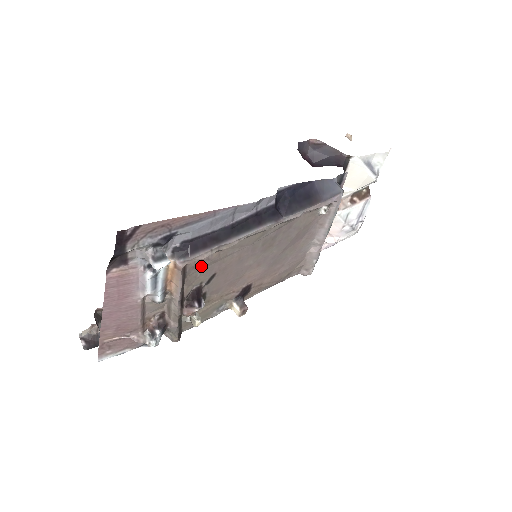
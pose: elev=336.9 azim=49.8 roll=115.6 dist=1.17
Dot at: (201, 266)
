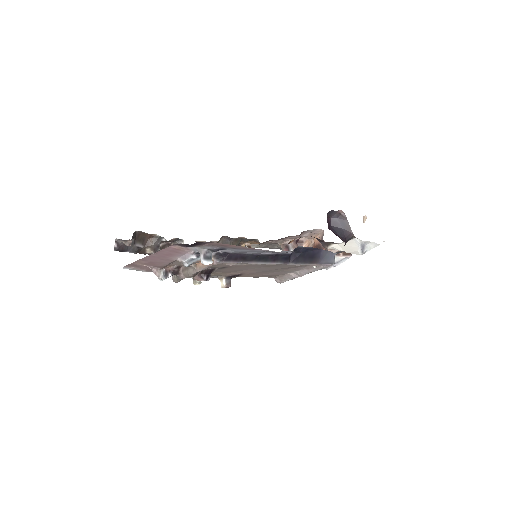
Dot at: occluded
